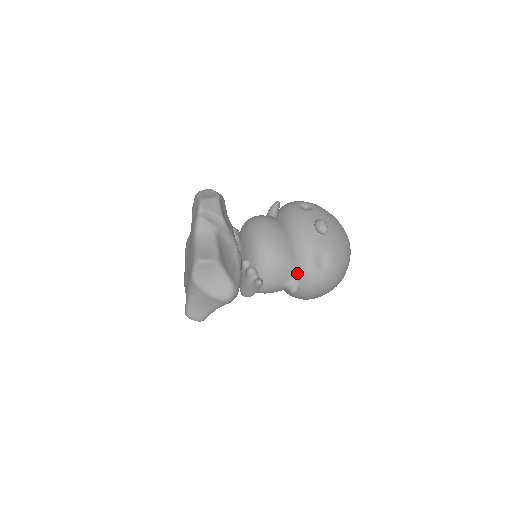
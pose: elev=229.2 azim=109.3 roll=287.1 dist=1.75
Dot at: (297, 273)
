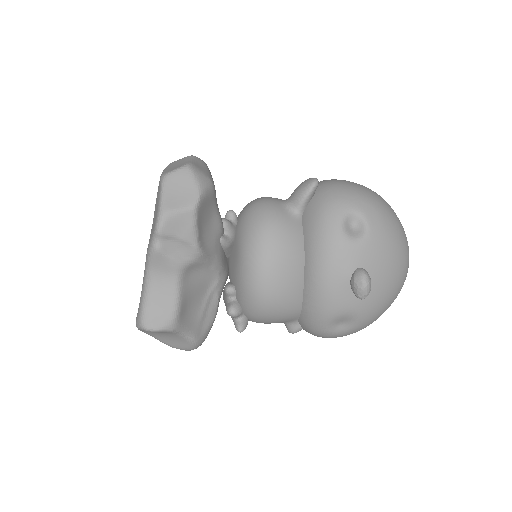
Dot at: (301, 322)
